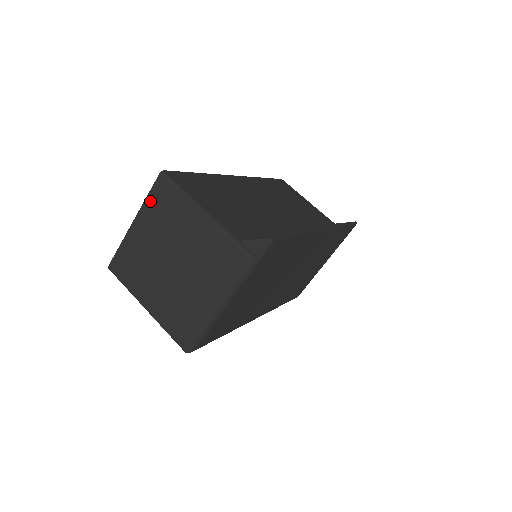
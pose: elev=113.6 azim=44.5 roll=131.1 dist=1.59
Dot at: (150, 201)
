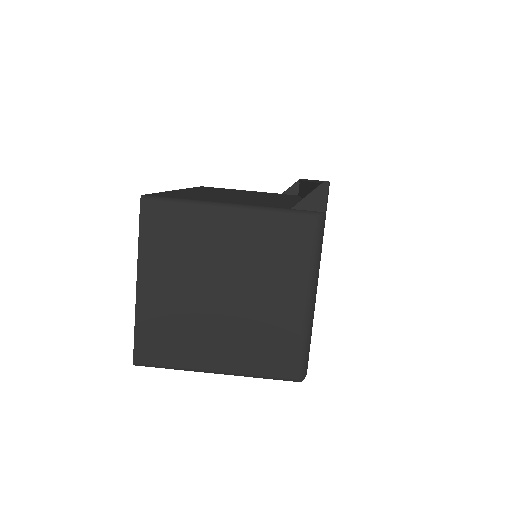
Dot at: (147, 242)
